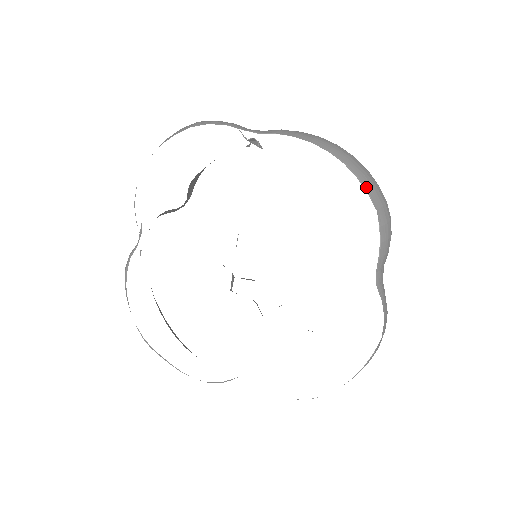
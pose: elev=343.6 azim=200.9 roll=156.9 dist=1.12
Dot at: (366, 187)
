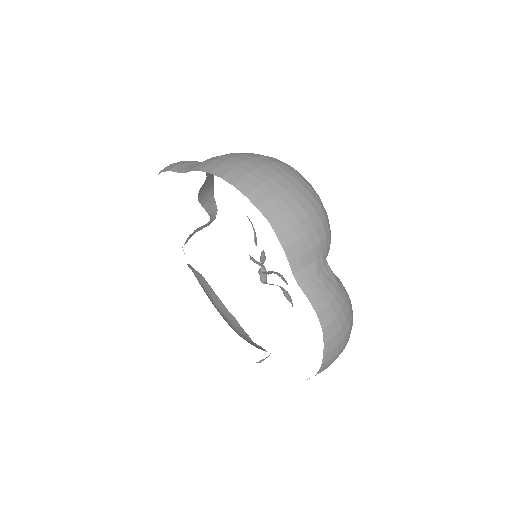
Dot at: (256, 201)
